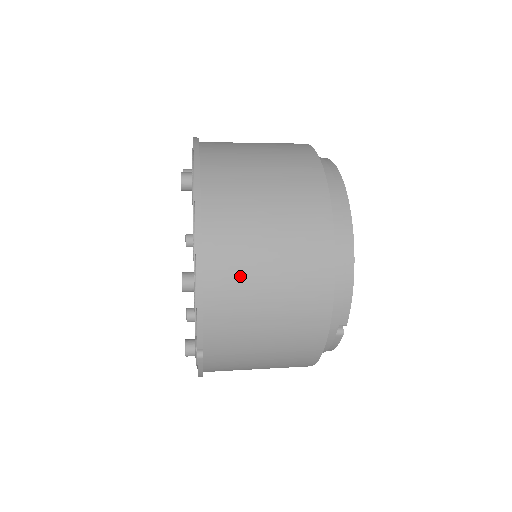
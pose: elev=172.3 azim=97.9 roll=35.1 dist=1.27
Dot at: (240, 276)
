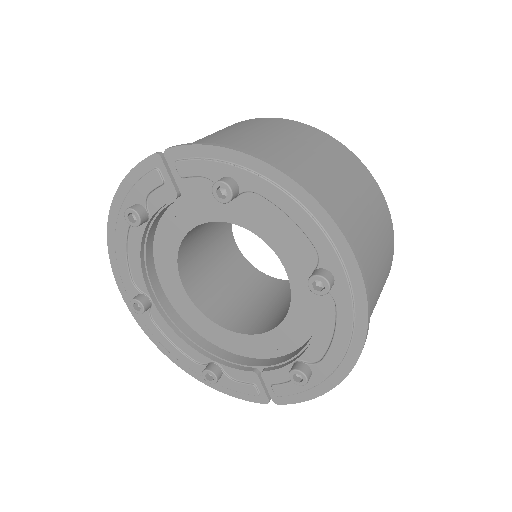
Dot at: occluded
